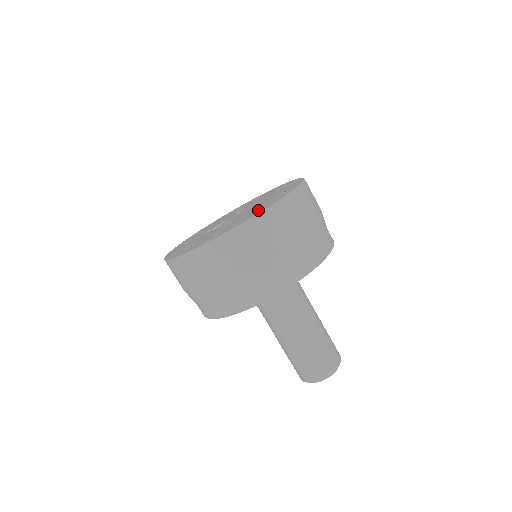
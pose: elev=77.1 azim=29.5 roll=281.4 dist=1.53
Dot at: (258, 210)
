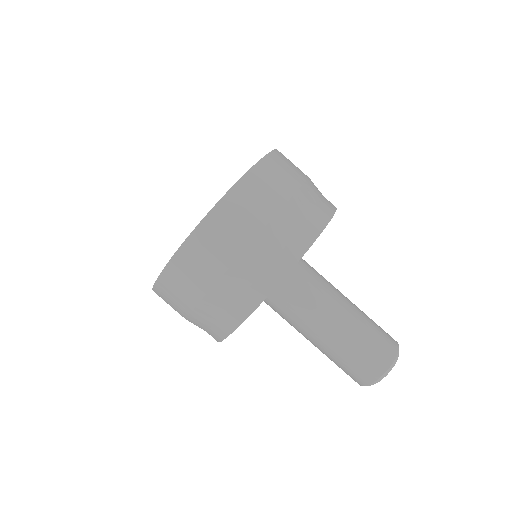
Dot at: occluded
